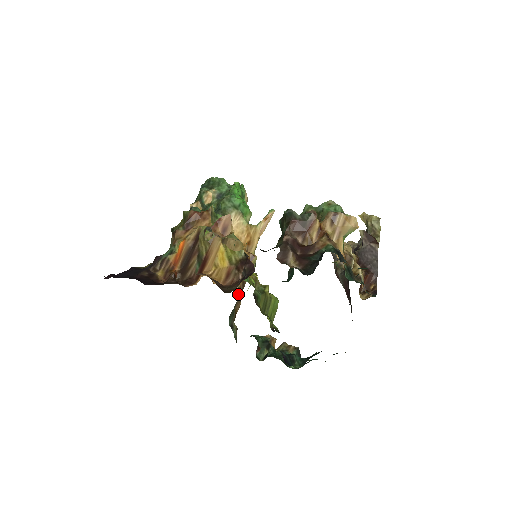
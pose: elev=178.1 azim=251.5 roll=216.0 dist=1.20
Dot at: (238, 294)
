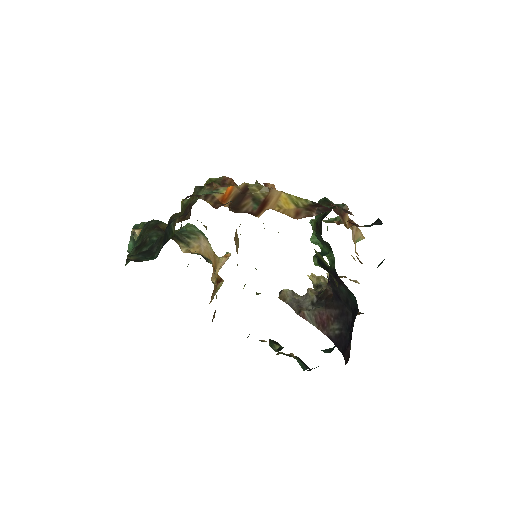
Dot at: occluded
